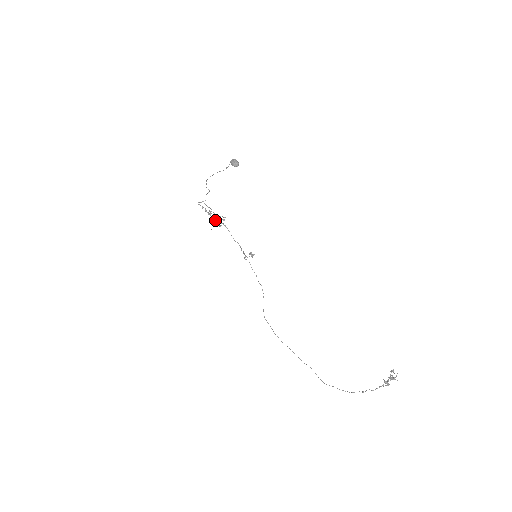
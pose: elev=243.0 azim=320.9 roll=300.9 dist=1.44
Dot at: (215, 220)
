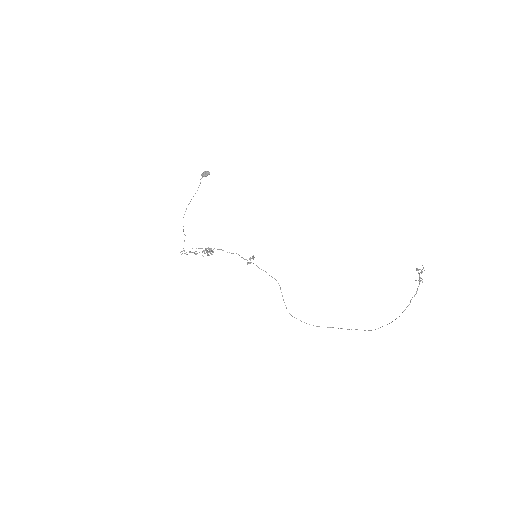
Dot at: (204, 252)
